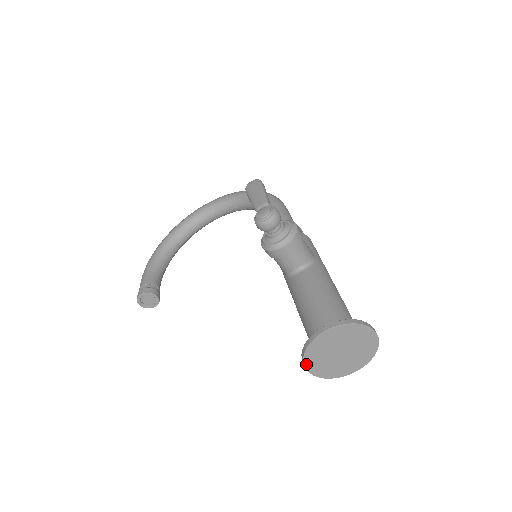
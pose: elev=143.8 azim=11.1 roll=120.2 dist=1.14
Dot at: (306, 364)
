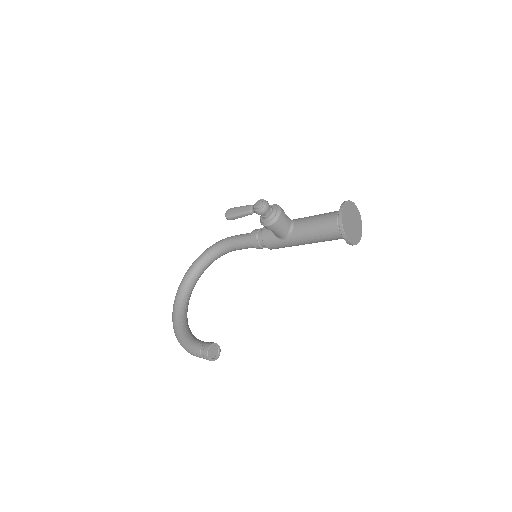
Dot at: (347, 238)
